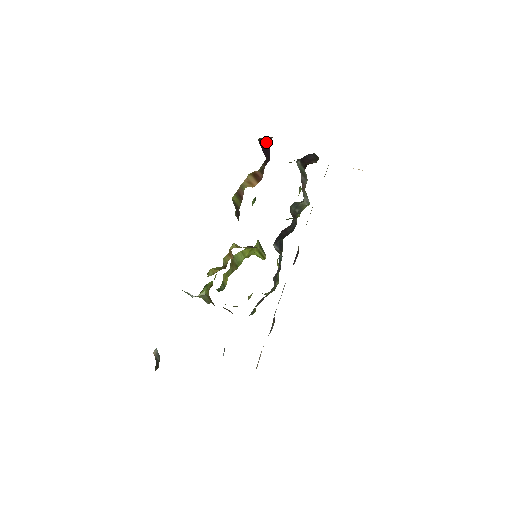
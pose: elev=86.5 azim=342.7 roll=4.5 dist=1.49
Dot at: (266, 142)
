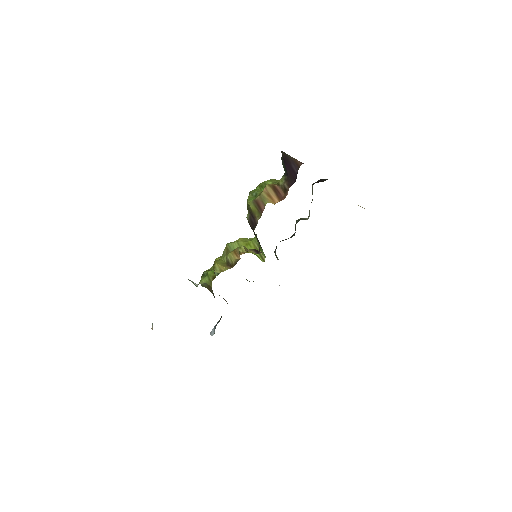
Dot at: (294, 163)
